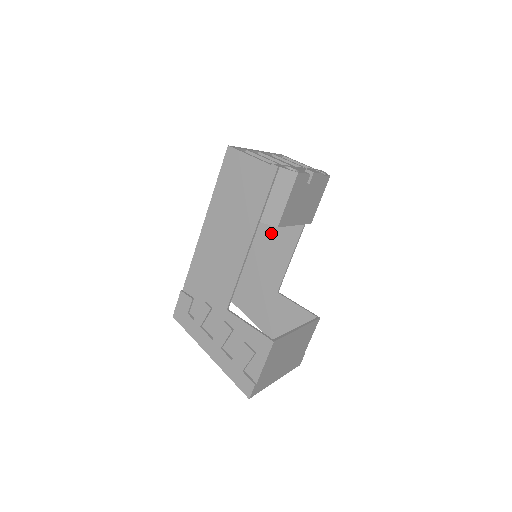
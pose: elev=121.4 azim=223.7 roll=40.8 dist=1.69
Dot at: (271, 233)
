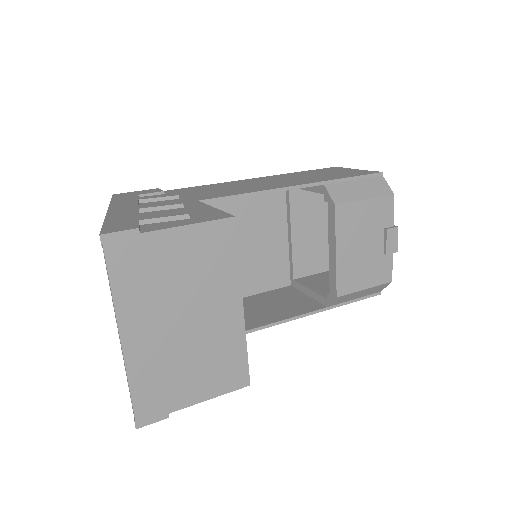
Dot at: (268, 302)
